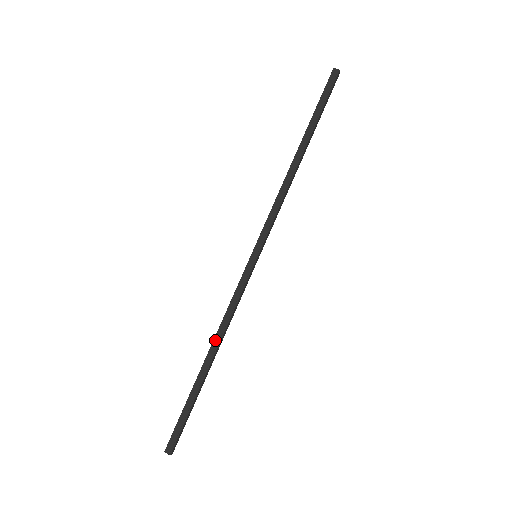
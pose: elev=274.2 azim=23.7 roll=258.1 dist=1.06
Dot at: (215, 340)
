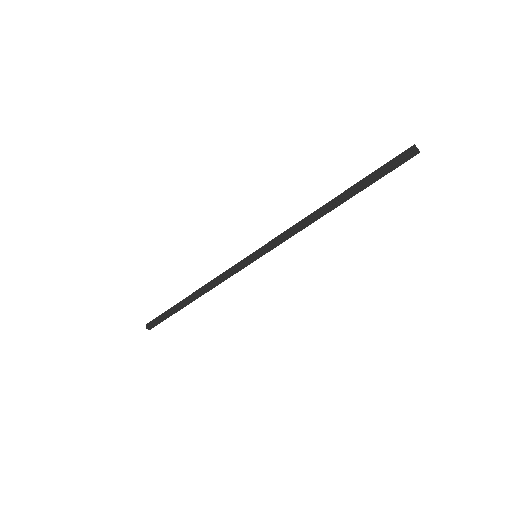
Dot at: (202, 292)
